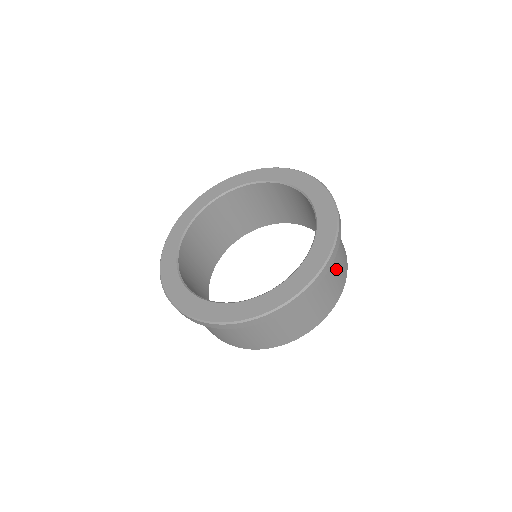
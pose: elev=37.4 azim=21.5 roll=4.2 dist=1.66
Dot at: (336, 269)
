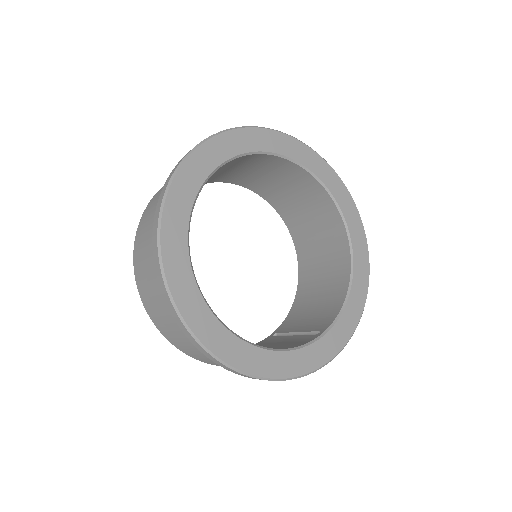
Dot at: occluded
